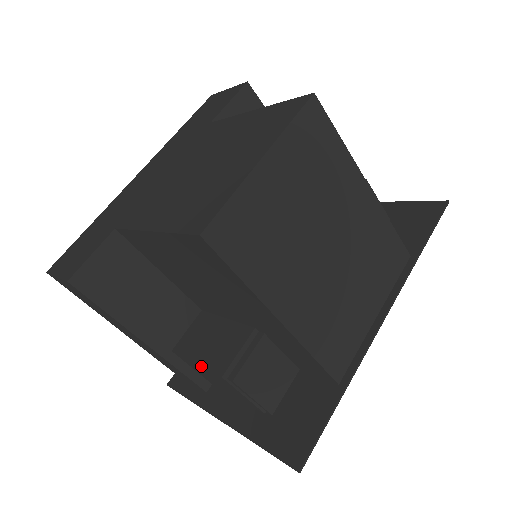
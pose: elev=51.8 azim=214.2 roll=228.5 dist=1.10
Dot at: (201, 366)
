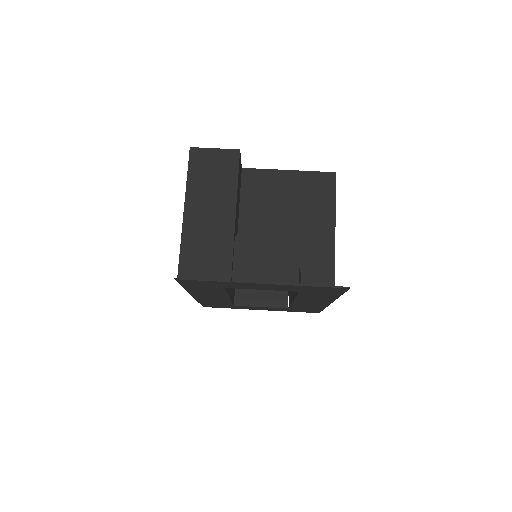
Dot at: (276, 238)
